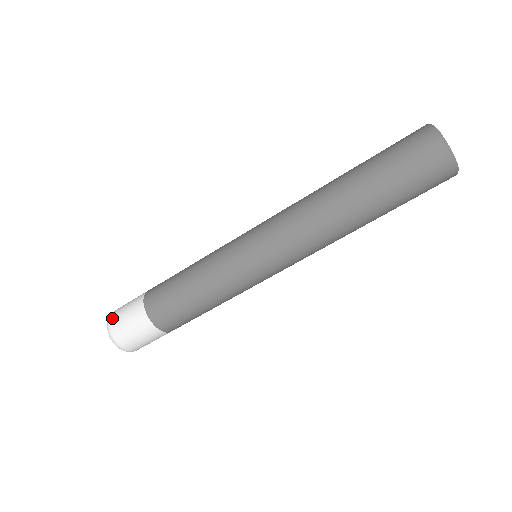
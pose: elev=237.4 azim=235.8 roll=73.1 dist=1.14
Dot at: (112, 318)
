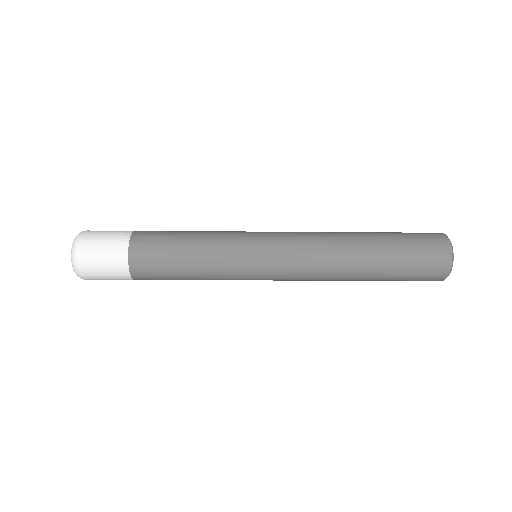
Dot at: (82, 256)
